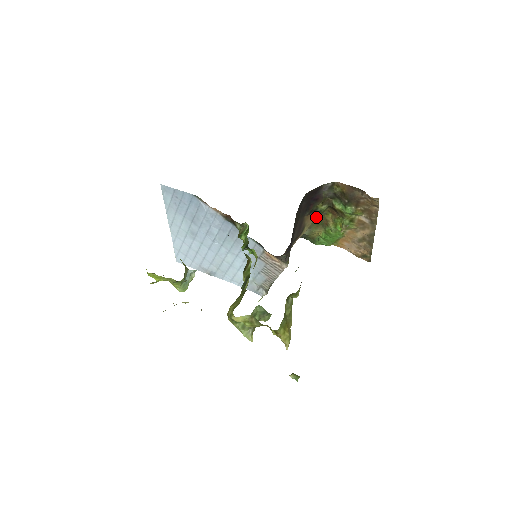
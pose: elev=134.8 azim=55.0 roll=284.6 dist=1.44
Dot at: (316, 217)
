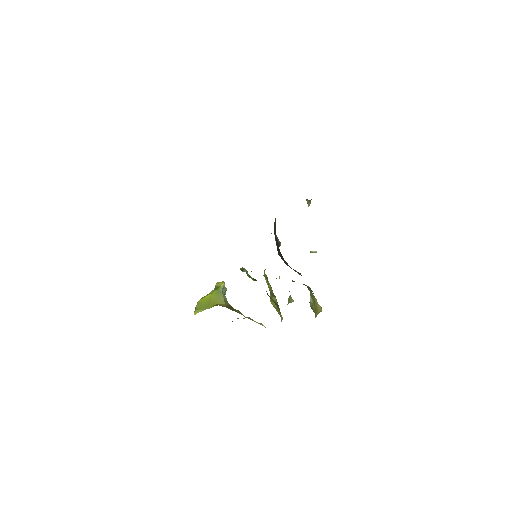
Dot at: occluded
